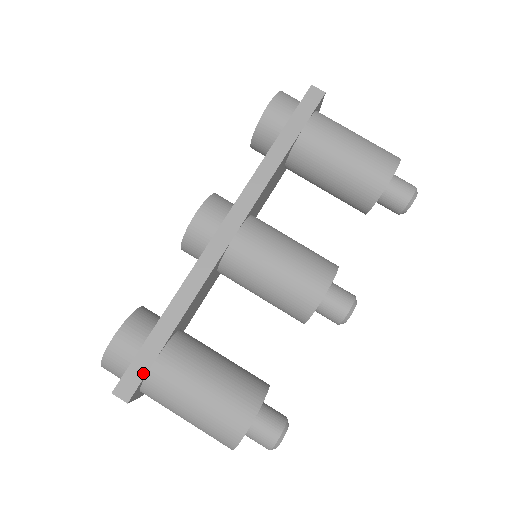
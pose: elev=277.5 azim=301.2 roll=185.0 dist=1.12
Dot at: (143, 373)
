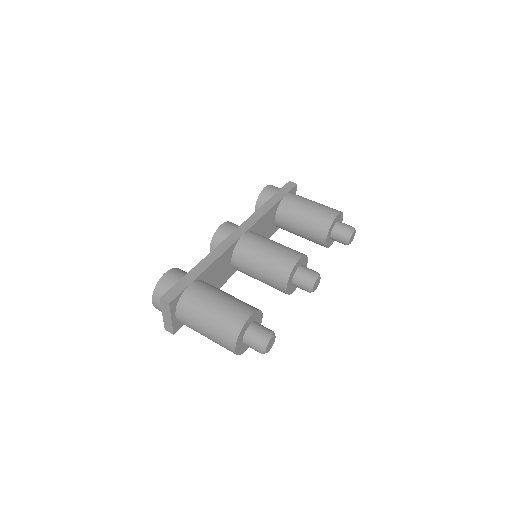
Dot at: (181, 290)
